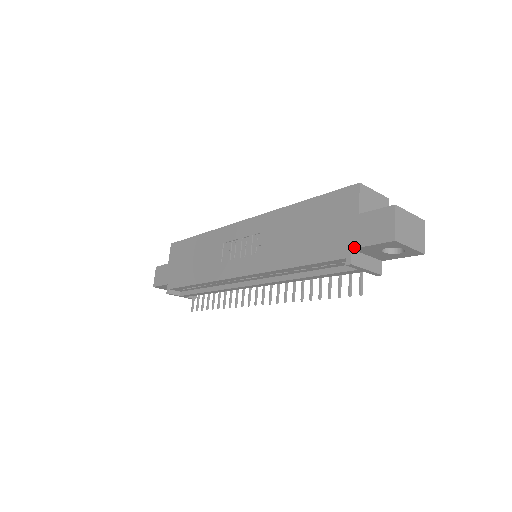
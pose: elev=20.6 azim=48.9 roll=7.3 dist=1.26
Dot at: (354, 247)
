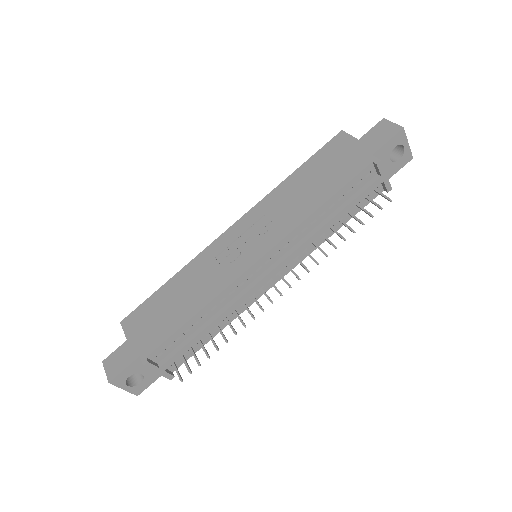
Dot at: (373, 152)
